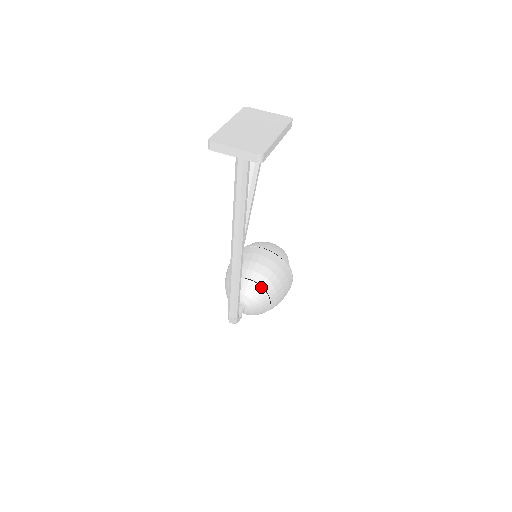
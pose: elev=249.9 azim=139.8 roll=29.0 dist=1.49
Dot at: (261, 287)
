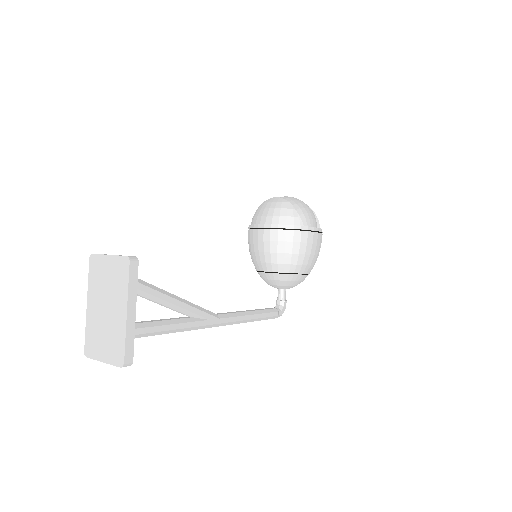
Dot at: (283, 274)
